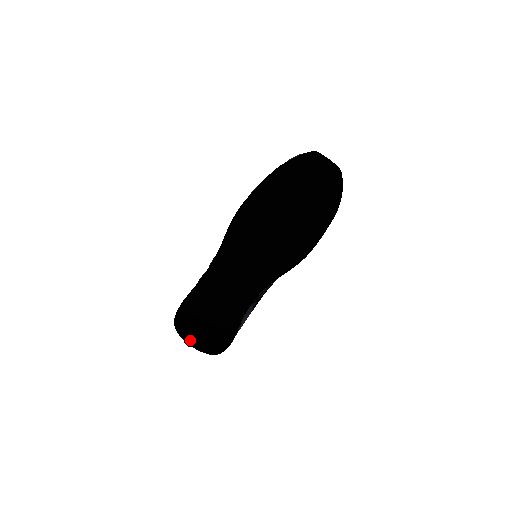
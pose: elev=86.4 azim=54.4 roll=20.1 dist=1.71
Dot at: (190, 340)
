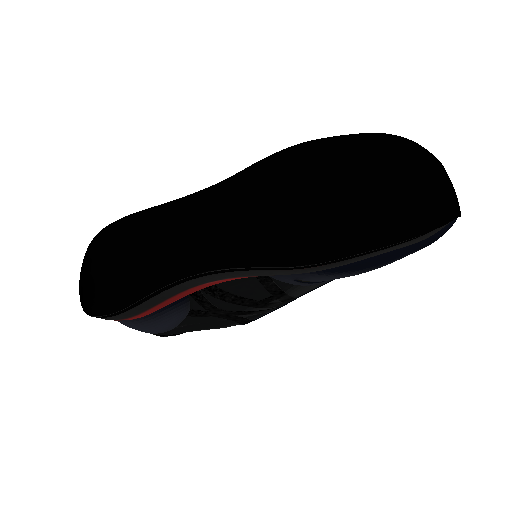
Dot at: (86, 272)
